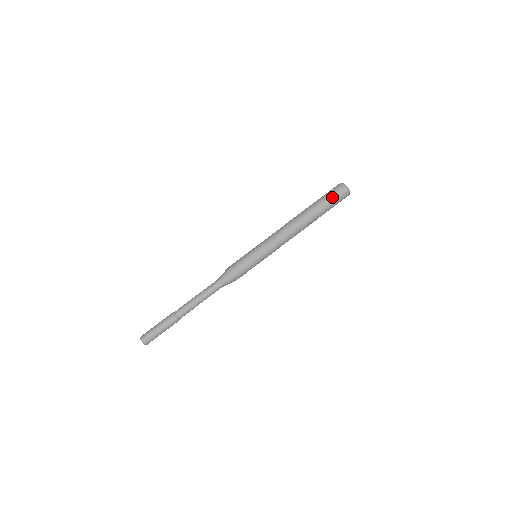
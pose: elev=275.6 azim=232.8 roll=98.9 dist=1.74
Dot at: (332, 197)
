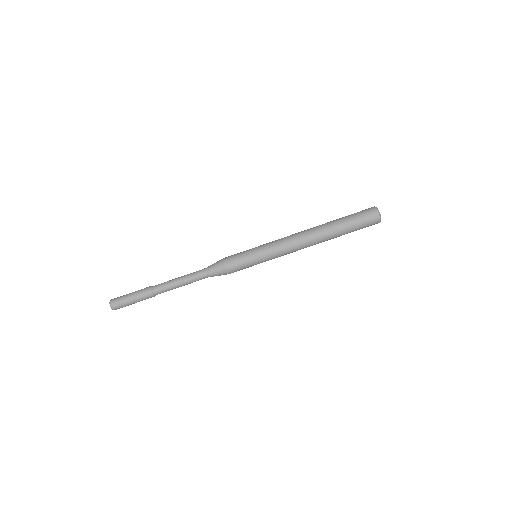
Dot at: (360, 223)
